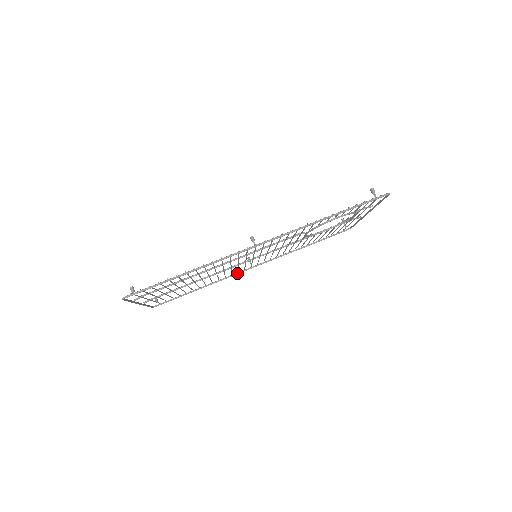
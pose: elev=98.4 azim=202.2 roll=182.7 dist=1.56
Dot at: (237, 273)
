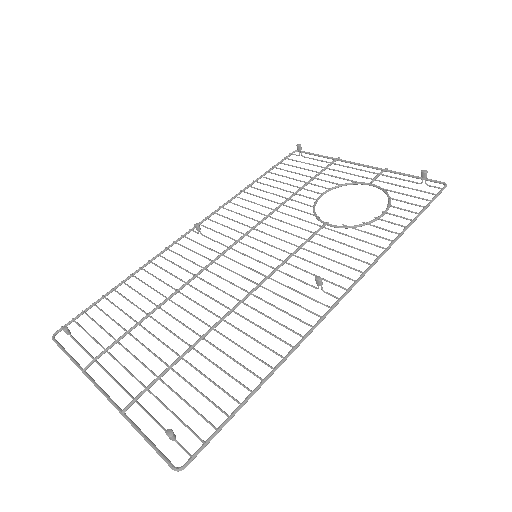
Dot at: (173, 244)
